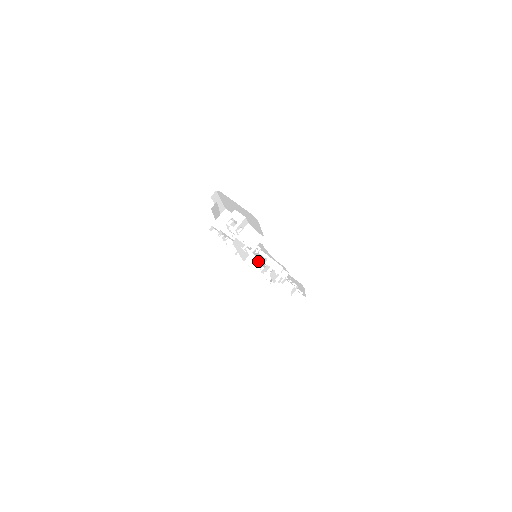
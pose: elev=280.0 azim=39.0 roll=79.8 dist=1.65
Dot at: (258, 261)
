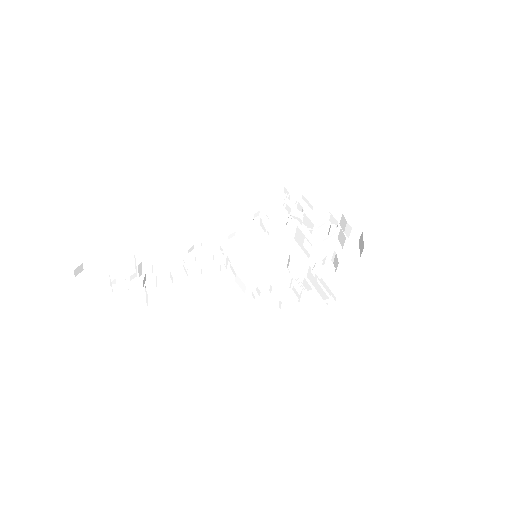
Dot at: (303, 238)
